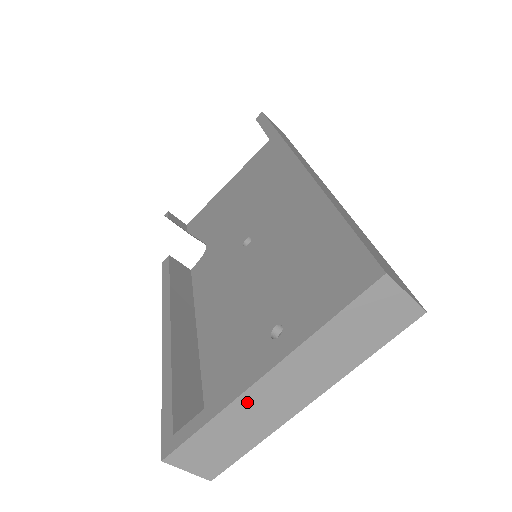
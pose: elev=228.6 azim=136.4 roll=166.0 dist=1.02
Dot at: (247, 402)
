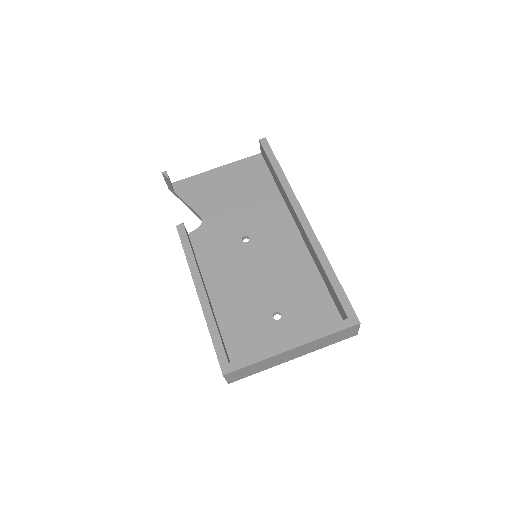
Dot at: (277, 357)
